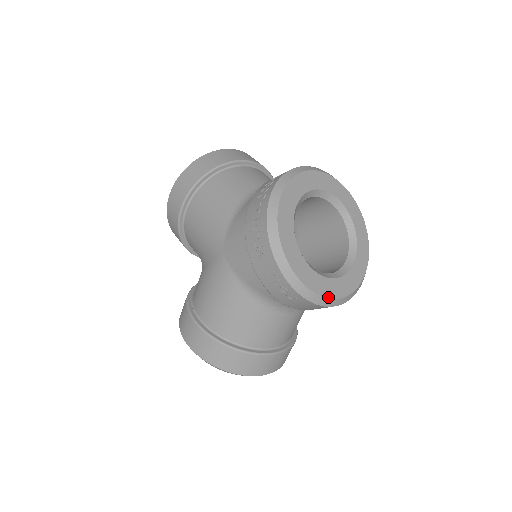
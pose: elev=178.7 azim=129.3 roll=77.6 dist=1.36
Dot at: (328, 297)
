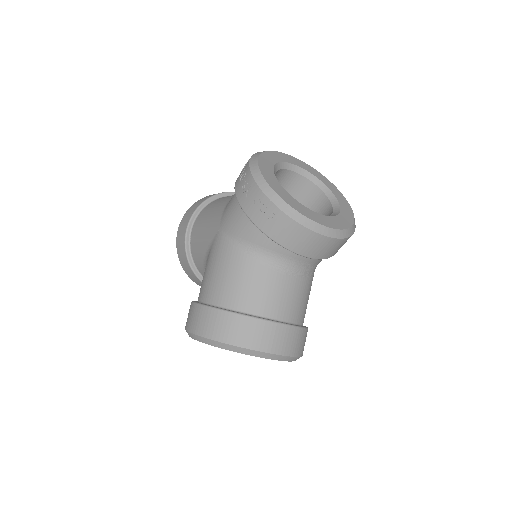
Dot at: (314, 221)
